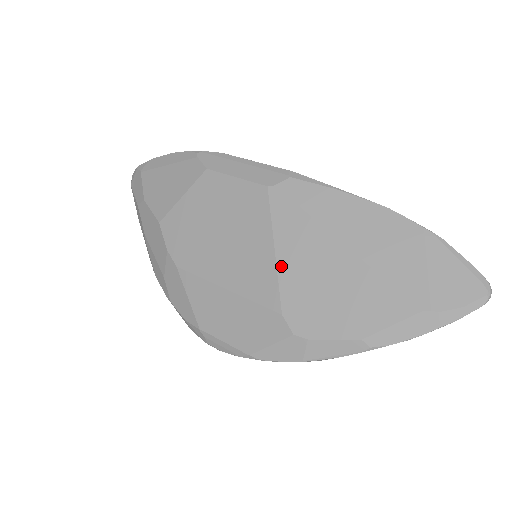
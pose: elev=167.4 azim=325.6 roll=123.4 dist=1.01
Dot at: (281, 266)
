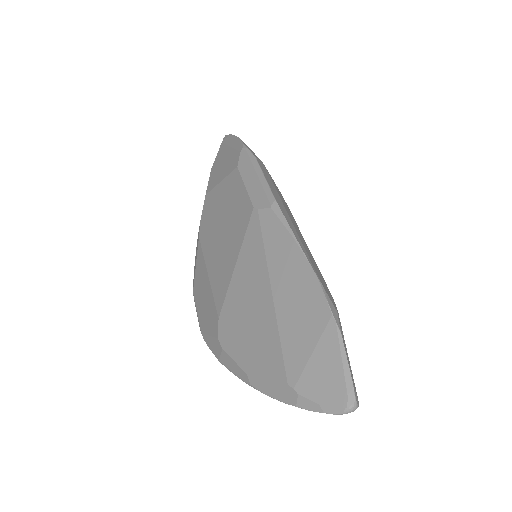
Dot at: (233, 281)
